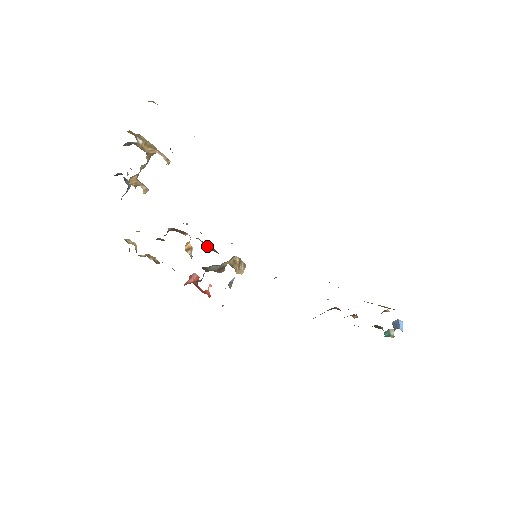
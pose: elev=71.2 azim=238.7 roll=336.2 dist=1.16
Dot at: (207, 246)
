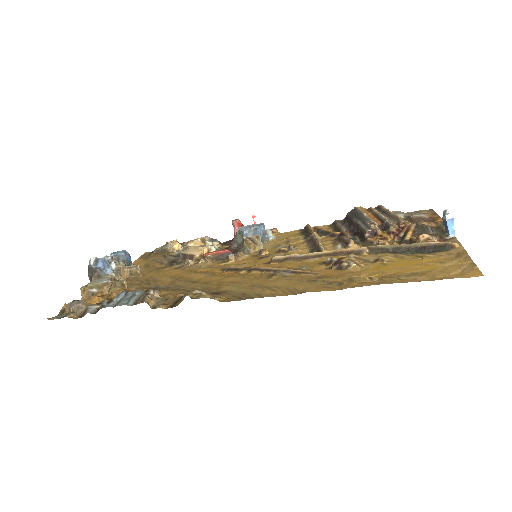
Dot at: (216, 255)
